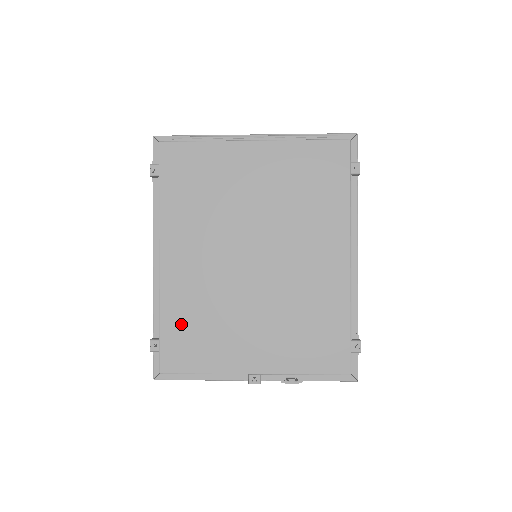
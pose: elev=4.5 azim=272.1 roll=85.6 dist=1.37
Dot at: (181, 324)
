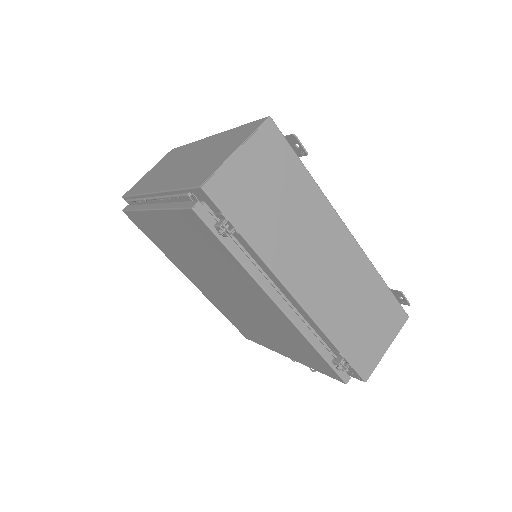
Dot at: (232, 318)
